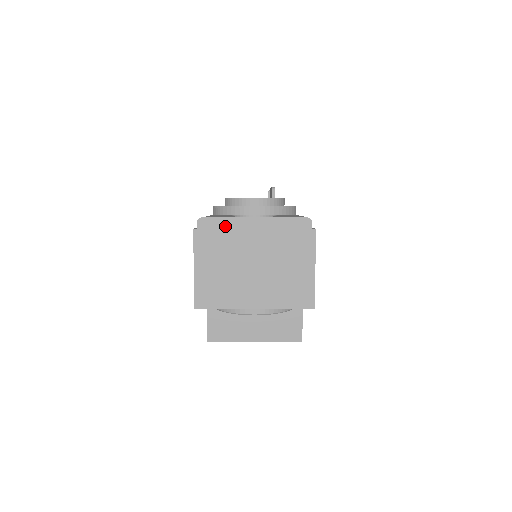
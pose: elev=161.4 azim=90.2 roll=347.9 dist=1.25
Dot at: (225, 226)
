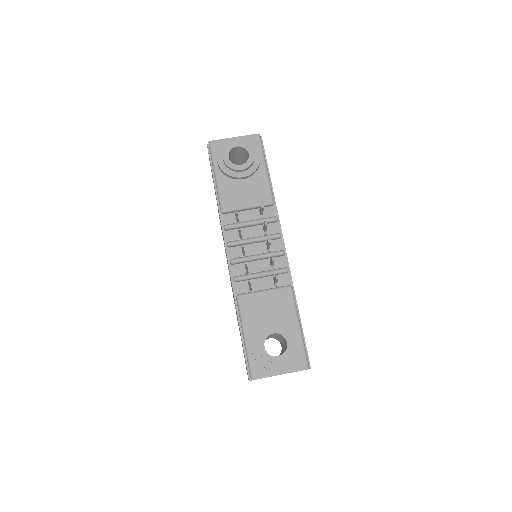
Dot at: occluded
